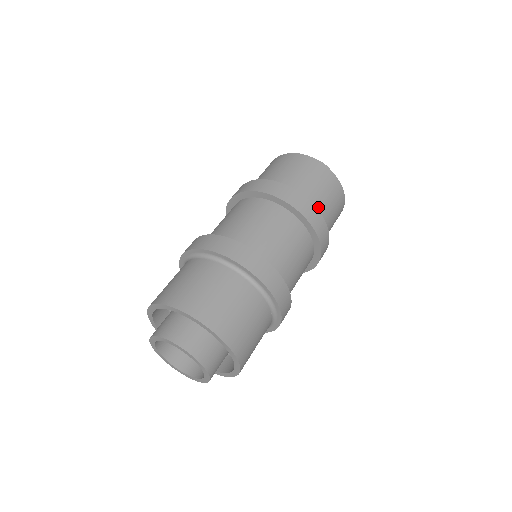
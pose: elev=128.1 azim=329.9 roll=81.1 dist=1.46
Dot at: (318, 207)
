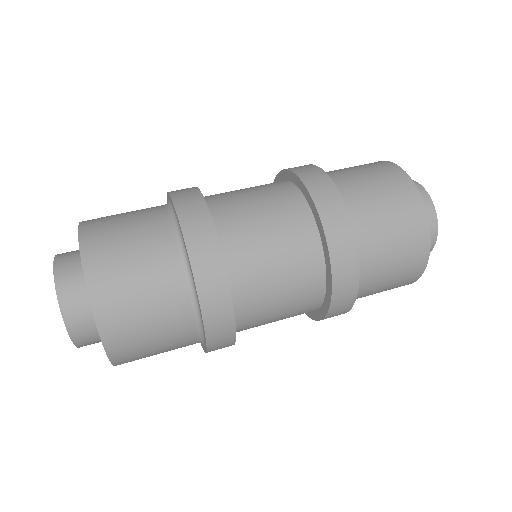
Dot at: (365, 284)
